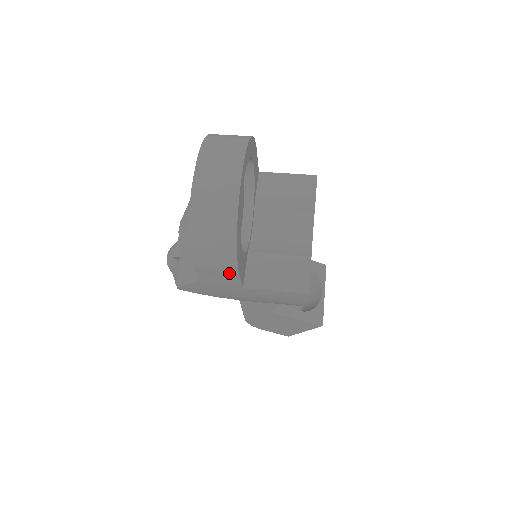
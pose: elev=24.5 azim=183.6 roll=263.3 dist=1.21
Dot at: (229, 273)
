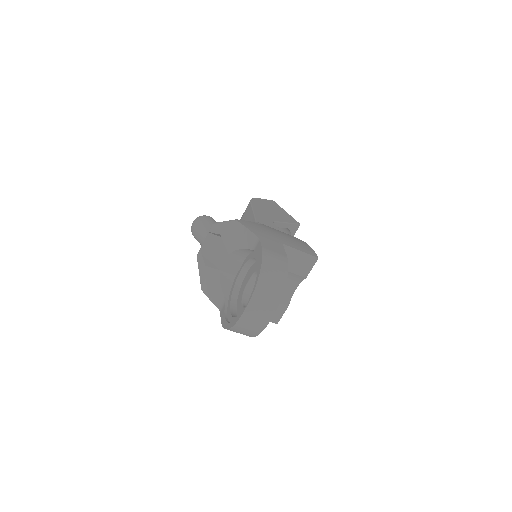
Dot at: occluded
